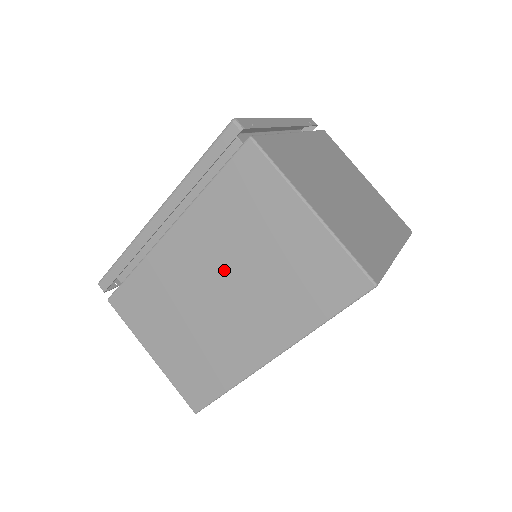
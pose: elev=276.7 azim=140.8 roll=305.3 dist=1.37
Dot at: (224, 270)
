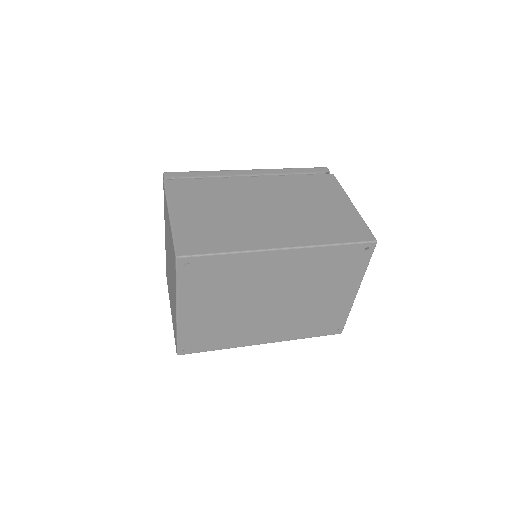
Dot at: (280, 202)
